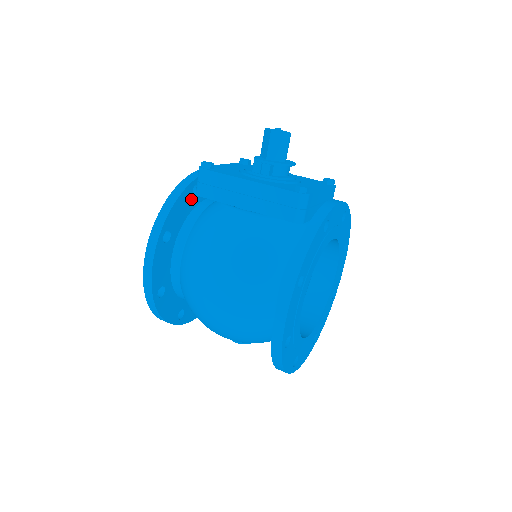
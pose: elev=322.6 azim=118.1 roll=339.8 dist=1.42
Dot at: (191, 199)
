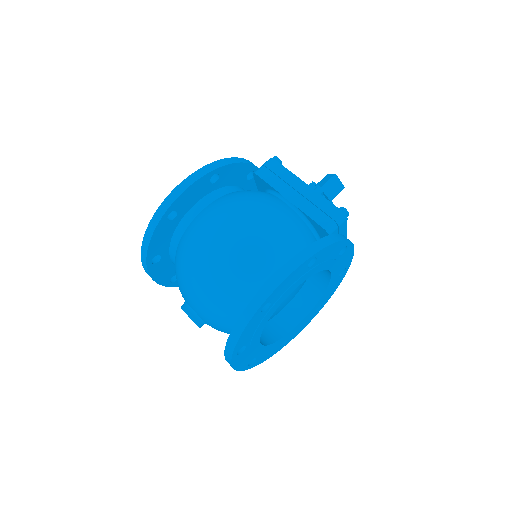
Dot at: (244, 177)
